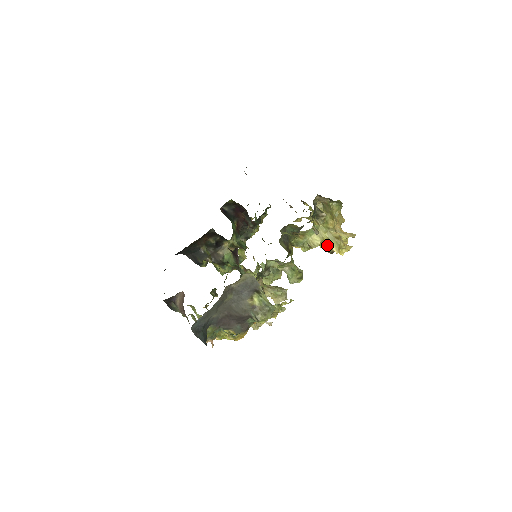
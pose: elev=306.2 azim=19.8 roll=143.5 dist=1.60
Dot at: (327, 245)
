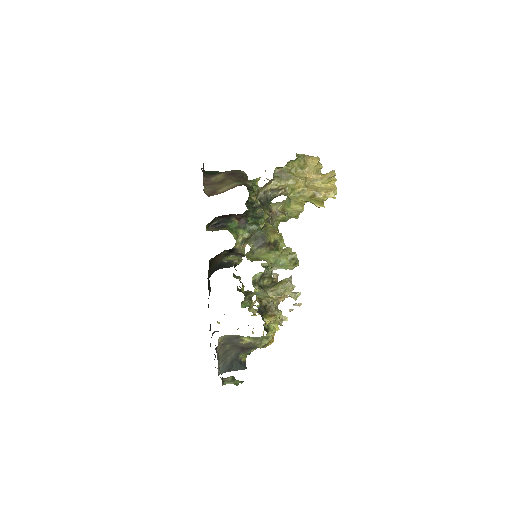
Dot at: occluded
